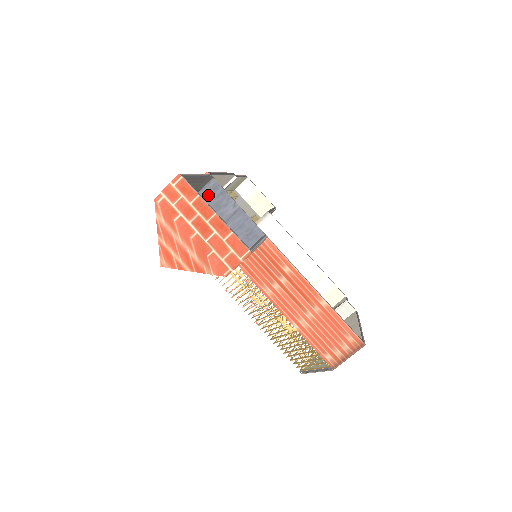
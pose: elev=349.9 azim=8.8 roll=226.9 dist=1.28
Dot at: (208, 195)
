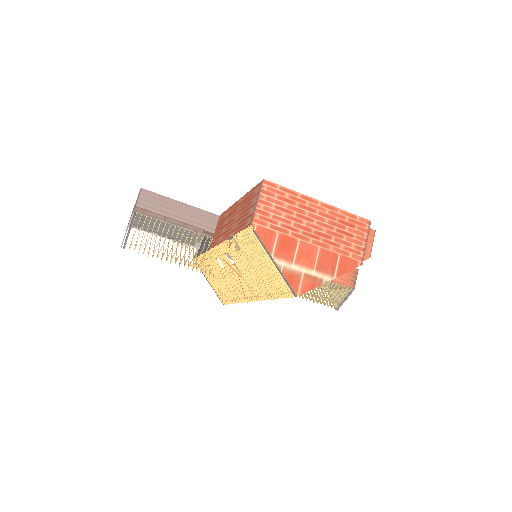
Dot at: occluded
